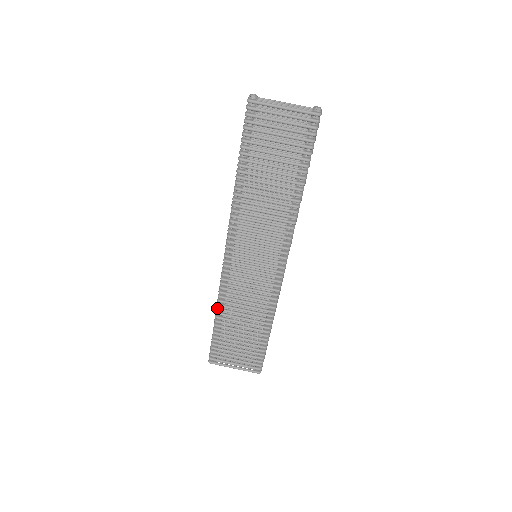
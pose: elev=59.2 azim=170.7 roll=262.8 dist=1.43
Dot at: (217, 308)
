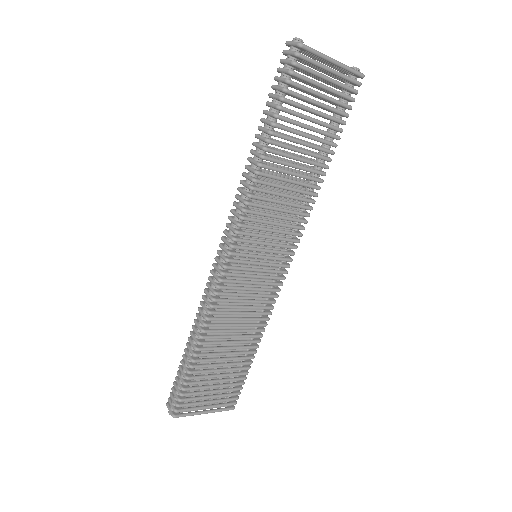
Dot at: (201, 336)
